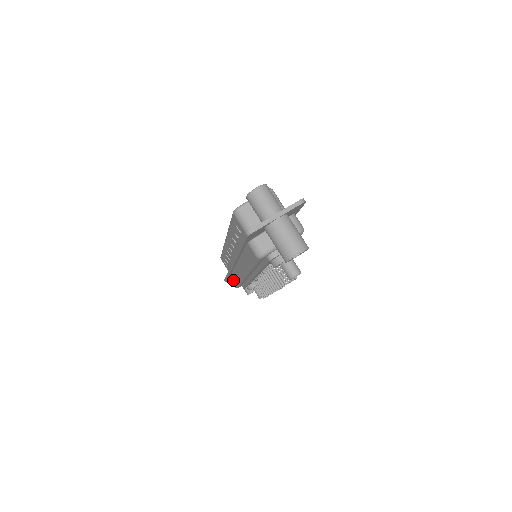
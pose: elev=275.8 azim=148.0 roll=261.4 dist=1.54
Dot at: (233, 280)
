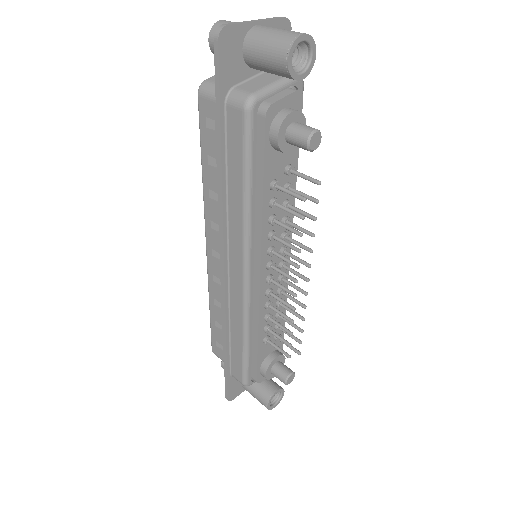
Dot at: (235, 359)
